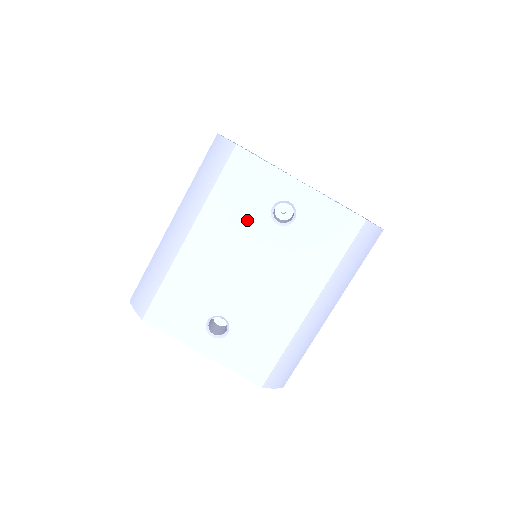
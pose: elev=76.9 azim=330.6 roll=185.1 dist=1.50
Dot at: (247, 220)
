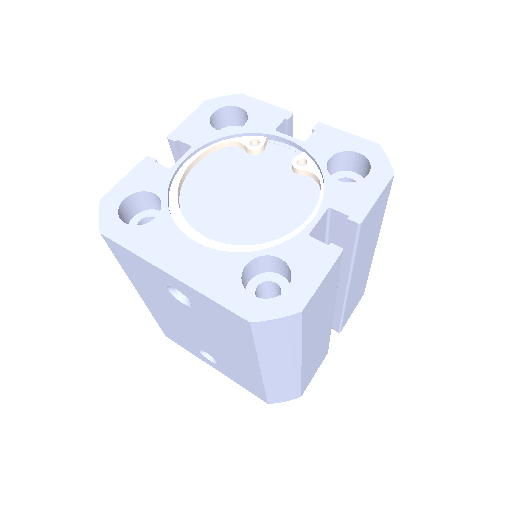
Dot at: (161, 294)
